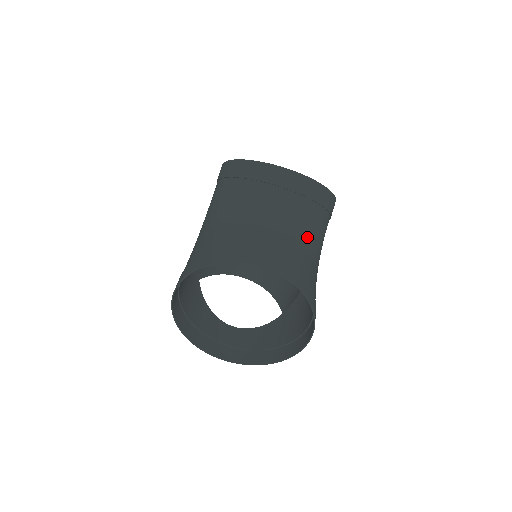
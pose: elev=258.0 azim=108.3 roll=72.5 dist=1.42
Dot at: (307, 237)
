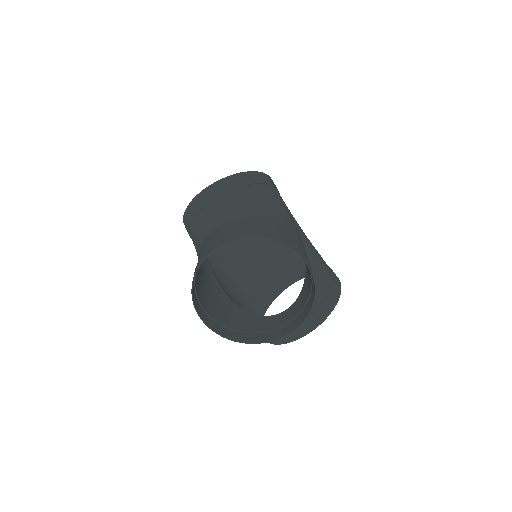
Dot at: (251, 209)
